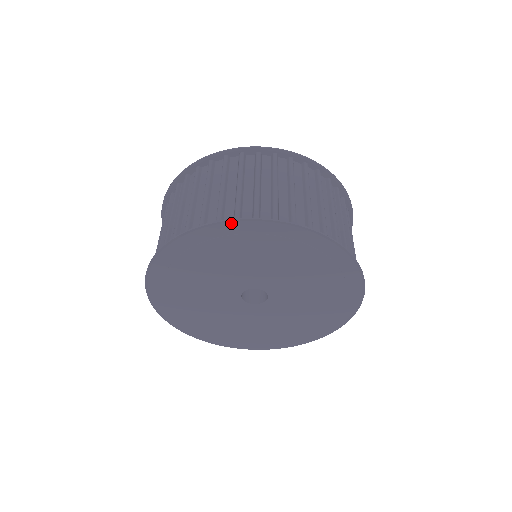
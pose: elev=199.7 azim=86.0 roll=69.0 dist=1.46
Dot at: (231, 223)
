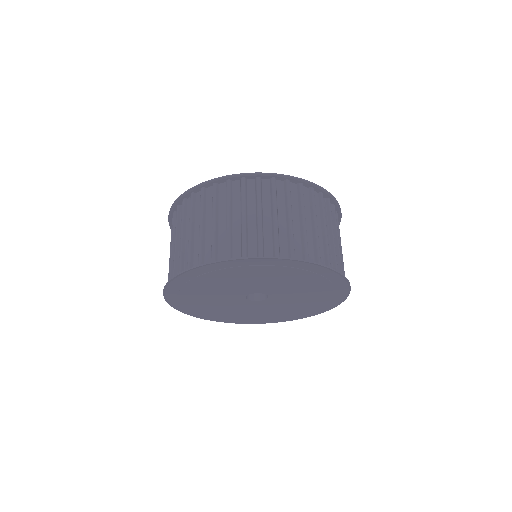
Dot at: (329, 270)
